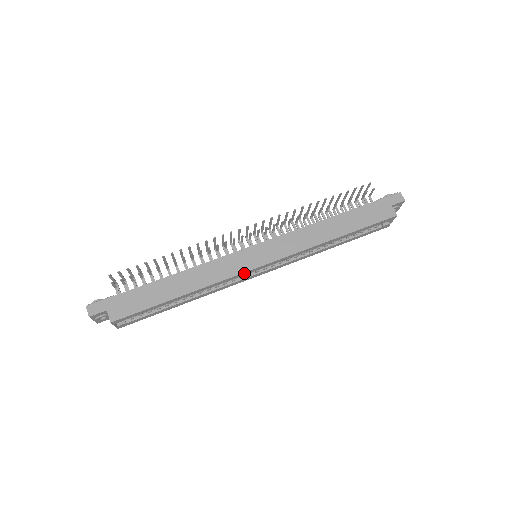
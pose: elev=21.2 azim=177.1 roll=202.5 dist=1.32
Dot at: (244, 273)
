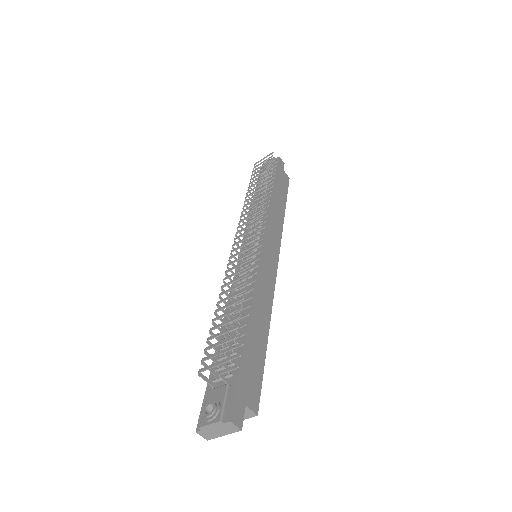
Dot at: (274, 278)
